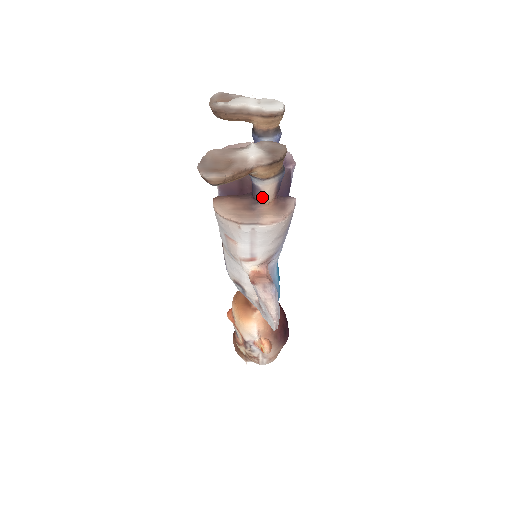
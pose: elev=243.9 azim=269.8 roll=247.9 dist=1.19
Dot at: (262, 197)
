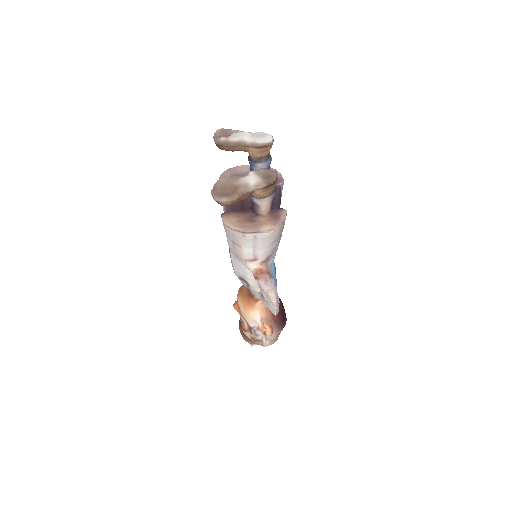
Dot at: (260, 211)
